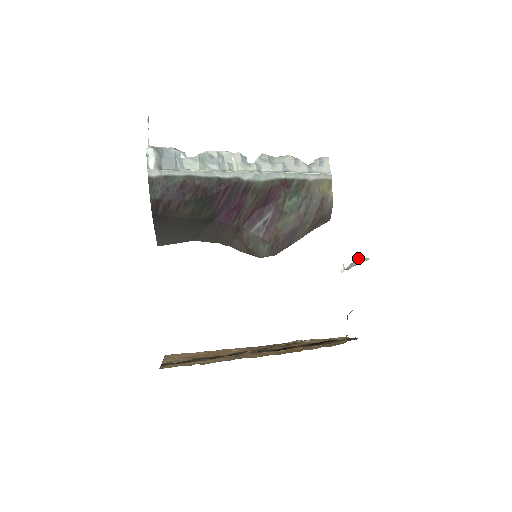
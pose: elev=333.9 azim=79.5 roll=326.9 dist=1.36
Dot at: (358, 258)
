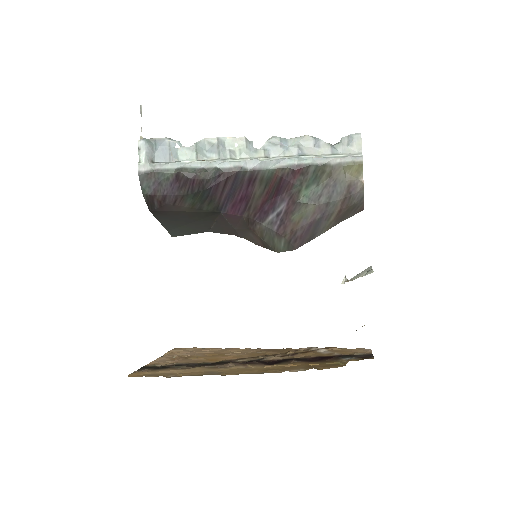
Dot at: (370, 266)
